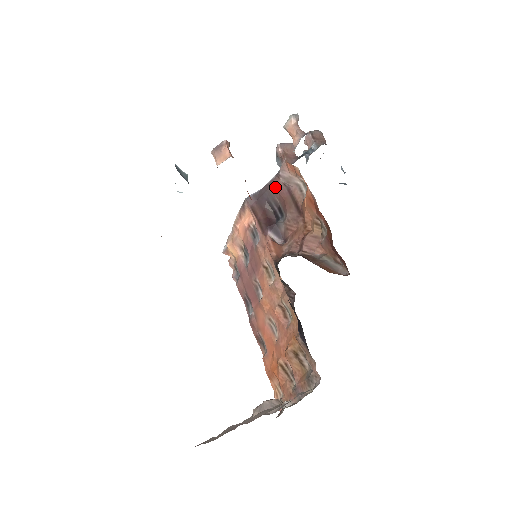
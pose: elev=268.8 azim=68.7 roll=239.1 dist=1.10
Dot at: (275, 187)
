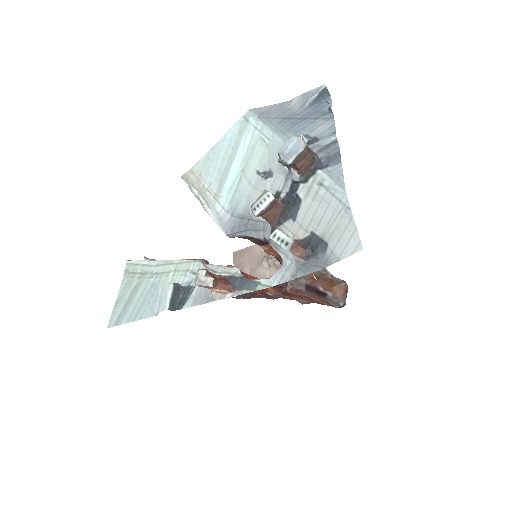
Dot at: occluded
